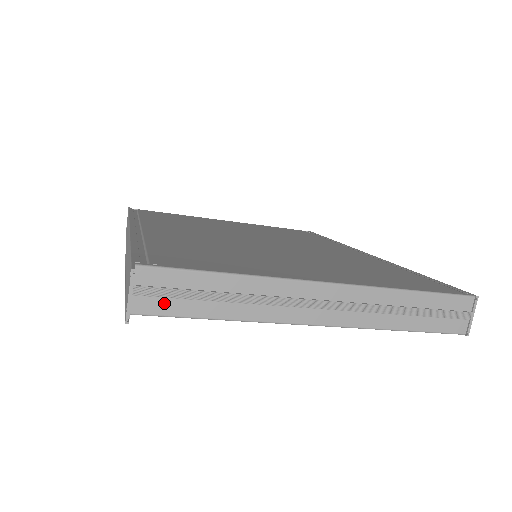
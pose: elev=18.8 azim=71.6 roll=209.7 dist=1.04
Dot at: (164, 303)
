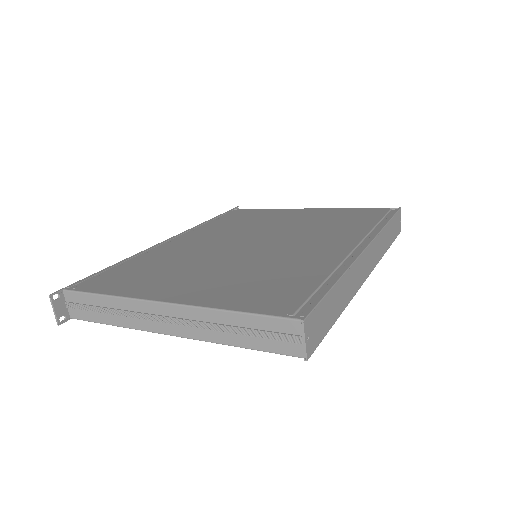
Dot at: (82, 313)
